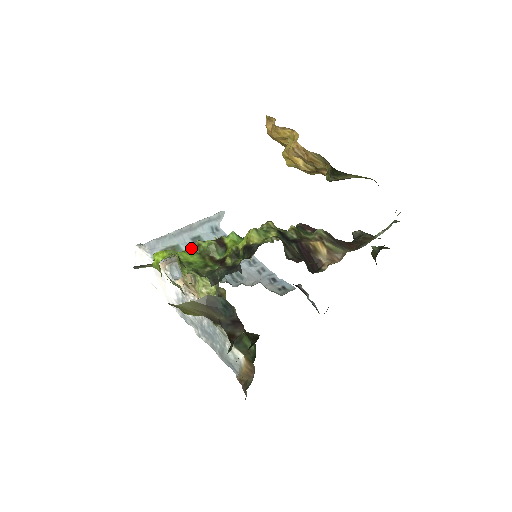
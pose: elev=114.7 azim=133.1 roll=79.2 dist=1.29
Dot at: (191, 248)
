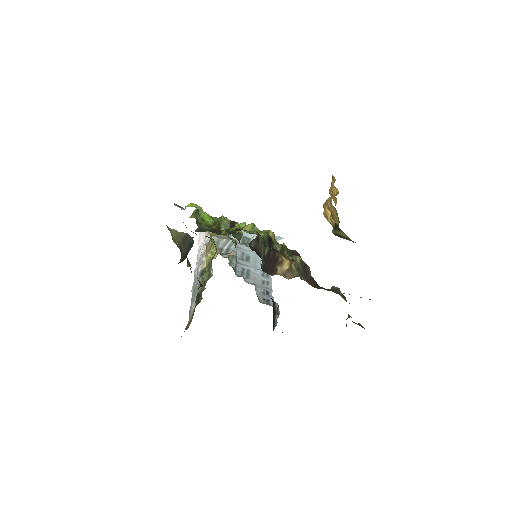
Dot at: occluded
